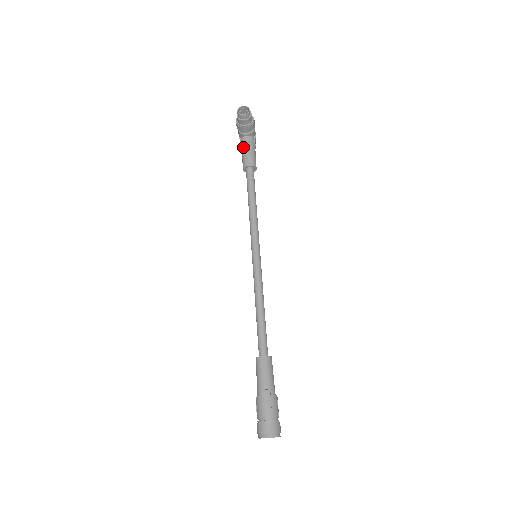
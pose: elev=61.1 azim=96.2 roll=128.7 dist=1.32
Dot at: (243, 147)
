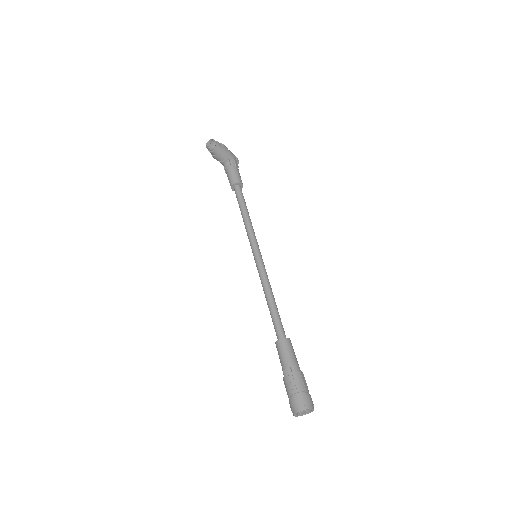
Dot at: (226, 172)
